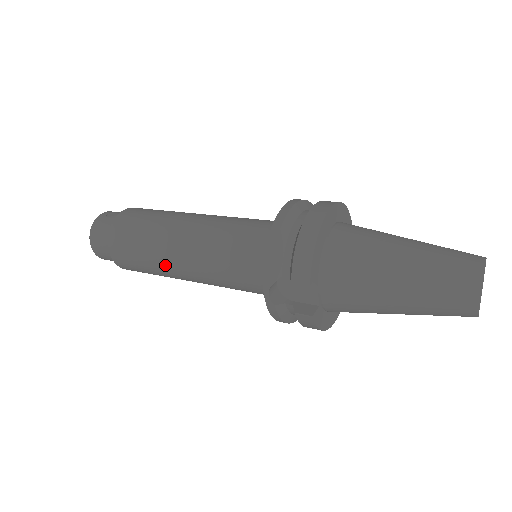
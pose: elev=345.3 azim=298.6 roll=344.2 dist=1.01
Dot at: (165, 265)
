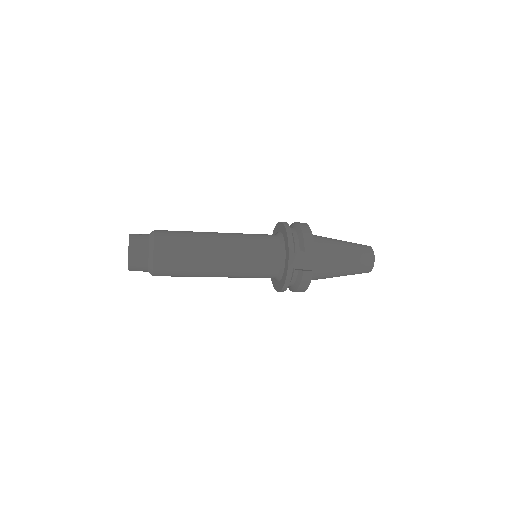
Dot at: (205, 259)
